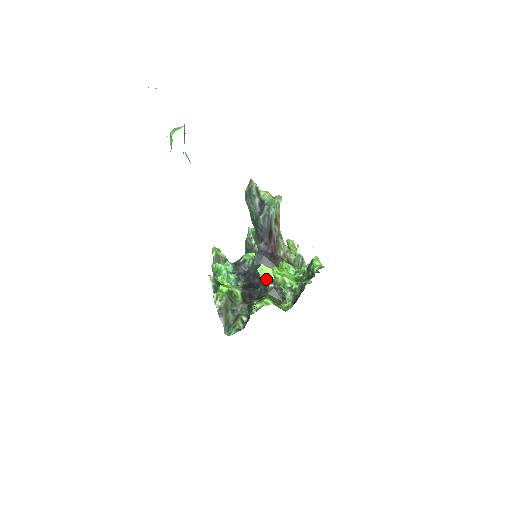
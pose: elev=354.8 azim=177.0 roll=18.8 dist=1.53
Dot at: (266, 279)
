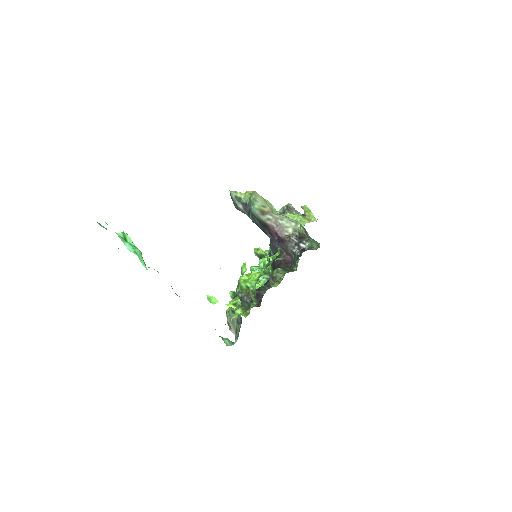
Dot at: (236, 291)
